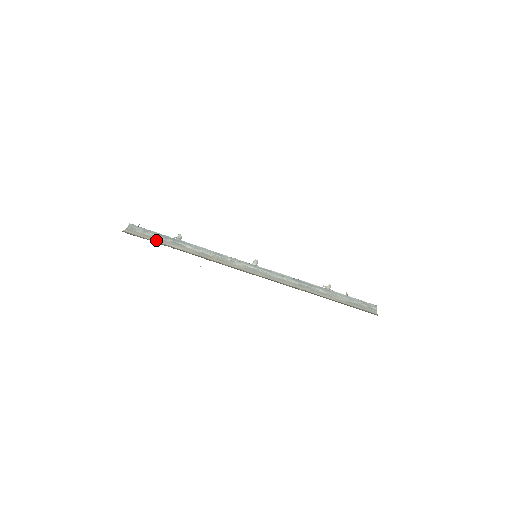
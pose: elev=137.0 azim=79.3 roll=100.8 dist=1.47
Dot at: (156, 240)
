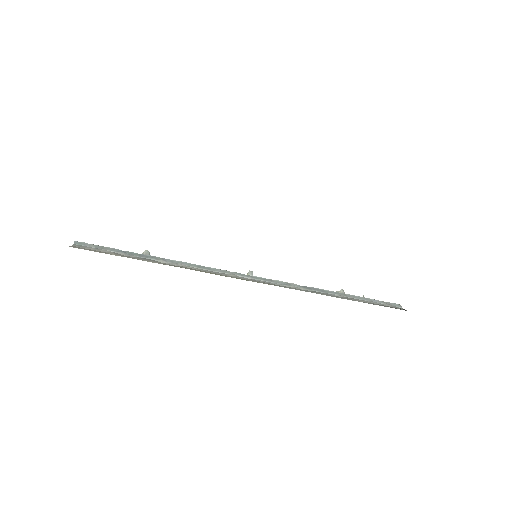
Dot at: (118, 255)
